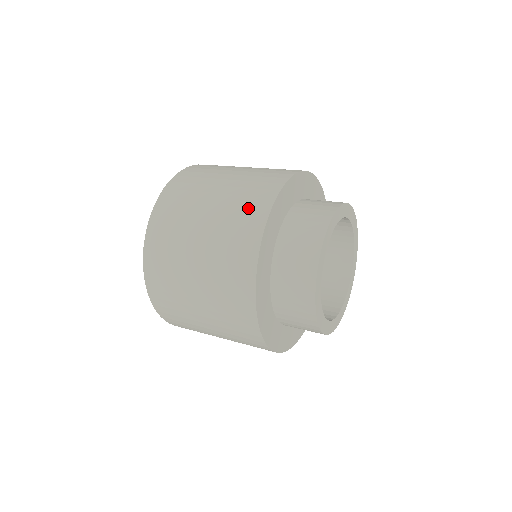
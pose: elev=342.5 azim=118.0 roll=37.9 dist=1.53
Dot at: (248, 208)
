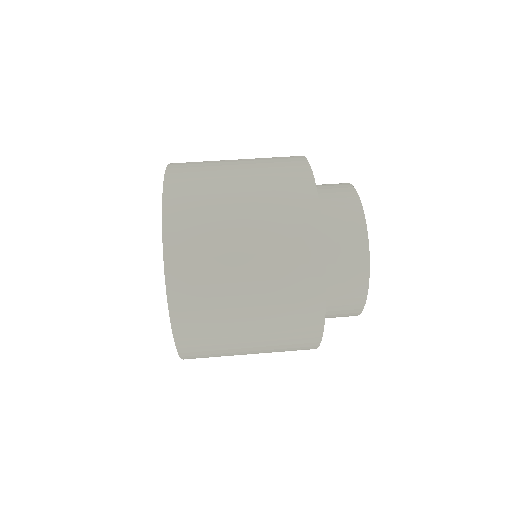
Dot at: (298, 295)
